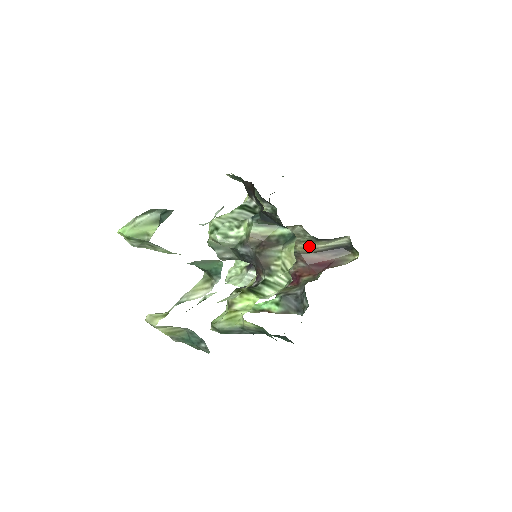
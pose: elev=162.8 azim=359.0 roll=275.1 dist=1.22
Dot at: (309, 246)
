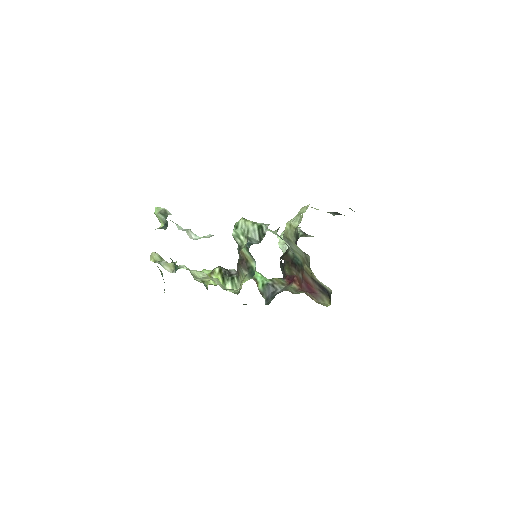
Dot at: (310, 271)
